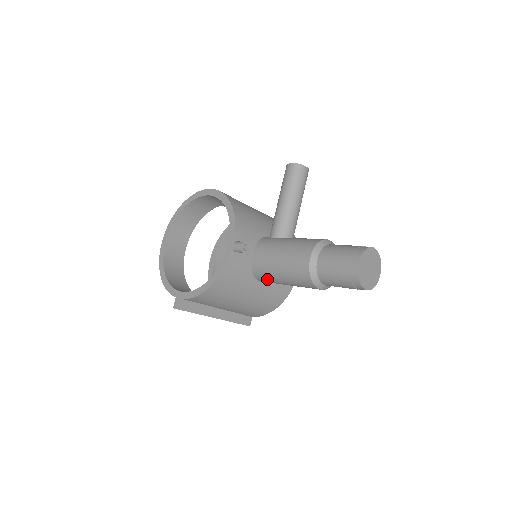
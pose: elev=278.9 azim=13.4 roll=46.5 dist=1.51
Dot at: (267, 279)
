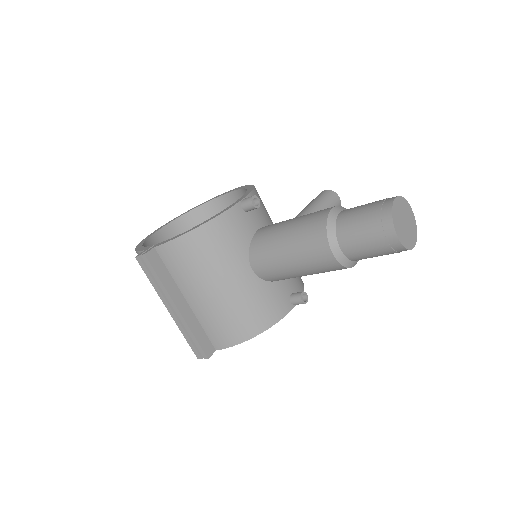
Dot at: (265, 255)
